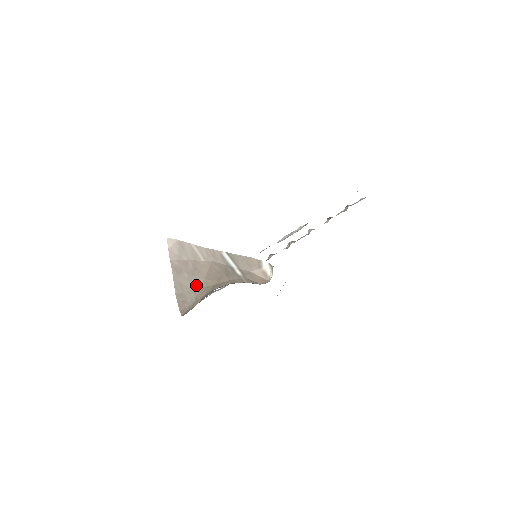
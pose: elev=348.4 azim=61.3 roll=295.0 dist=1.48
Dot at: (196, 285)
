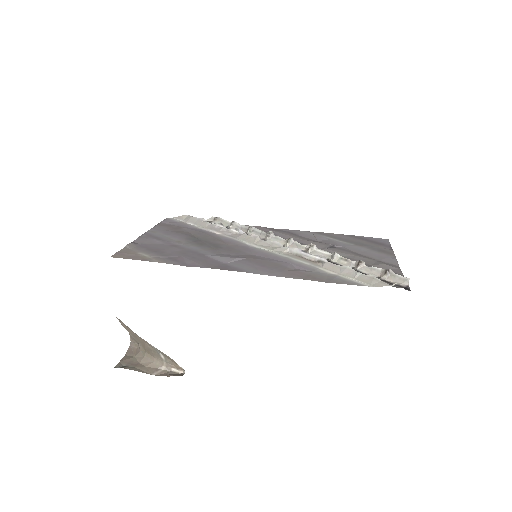
Dot at: occluded
